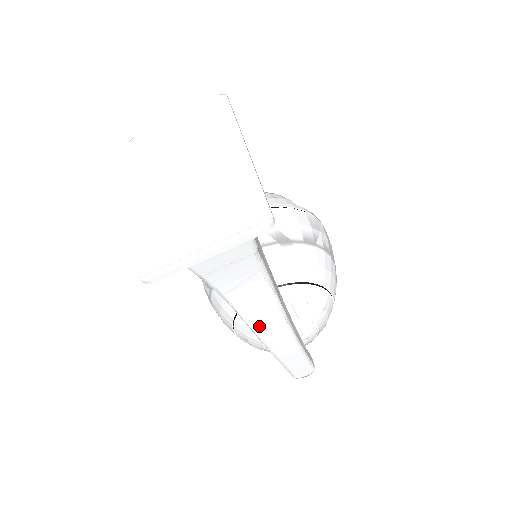
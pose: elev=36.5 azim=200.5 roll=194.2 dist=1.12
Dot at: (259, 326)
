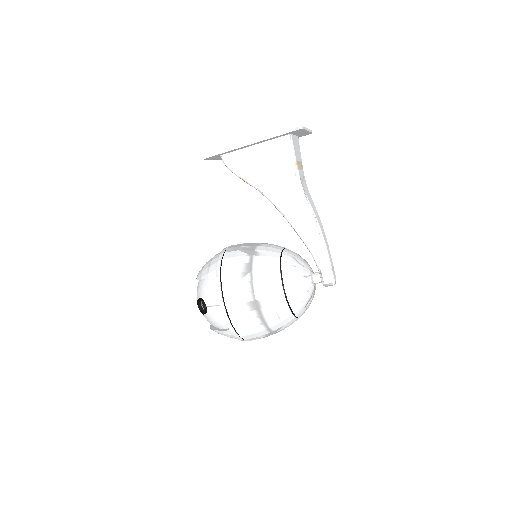
Dot at: (315, 212)
